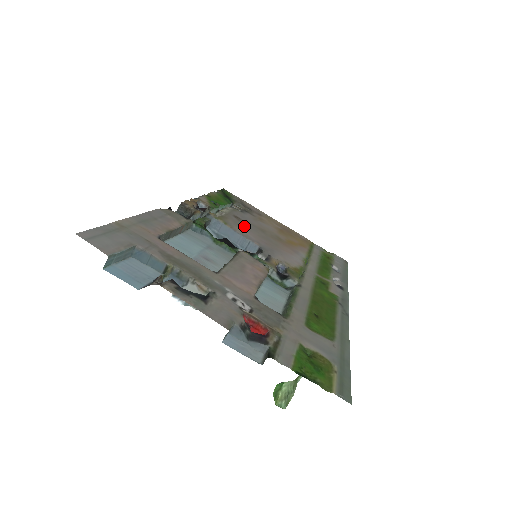
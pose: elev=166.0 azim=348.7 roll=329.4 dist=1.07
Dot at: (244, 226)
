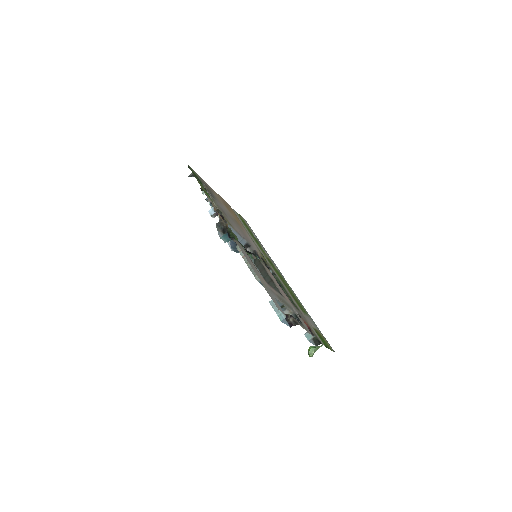
Dot at: (231, 221)
